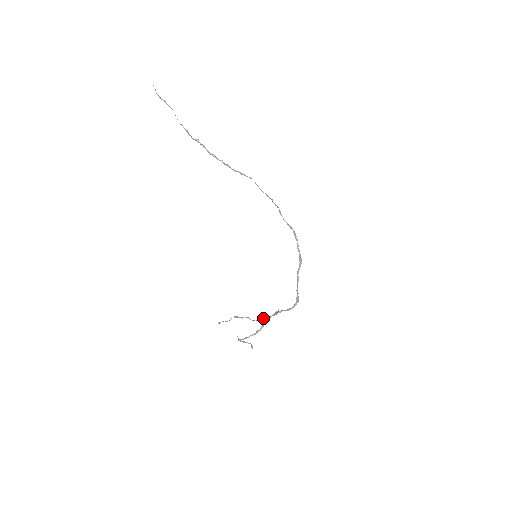
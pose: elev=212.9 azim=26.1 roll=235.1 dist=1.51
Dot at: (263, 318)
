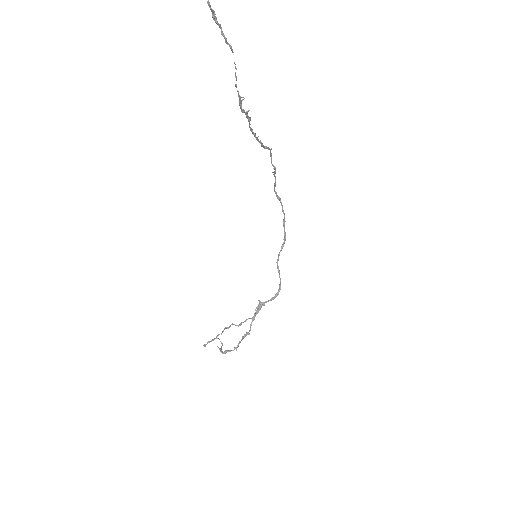
Dot at: (248, 318)
